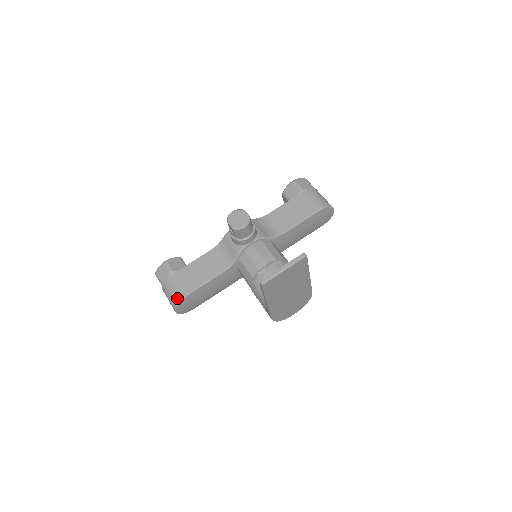
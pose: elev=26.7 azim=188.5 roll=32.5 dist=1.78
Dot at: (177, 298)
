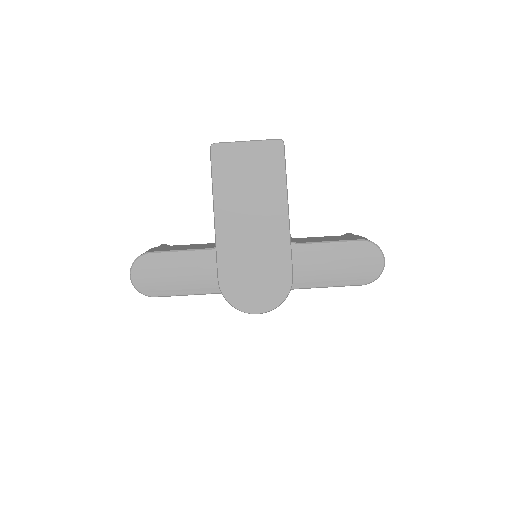
Dot at: (142, 254)
